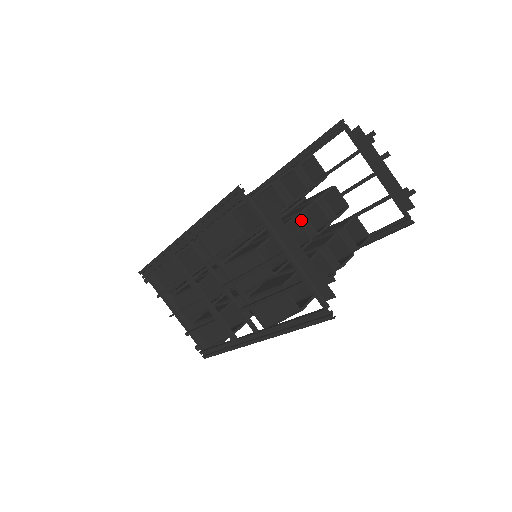
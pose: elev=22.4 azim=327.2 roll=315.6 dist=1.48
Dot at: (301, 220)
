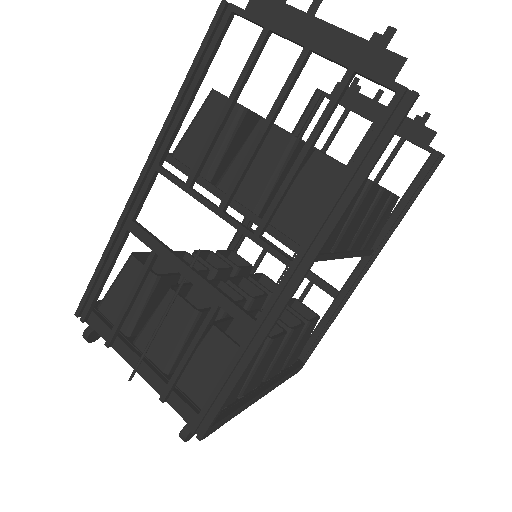
Dot at: occluded
